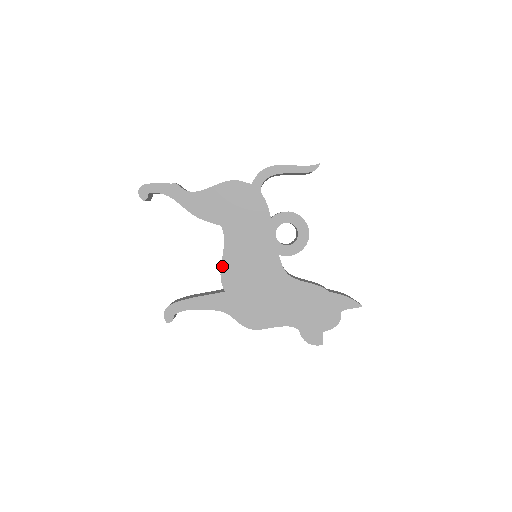
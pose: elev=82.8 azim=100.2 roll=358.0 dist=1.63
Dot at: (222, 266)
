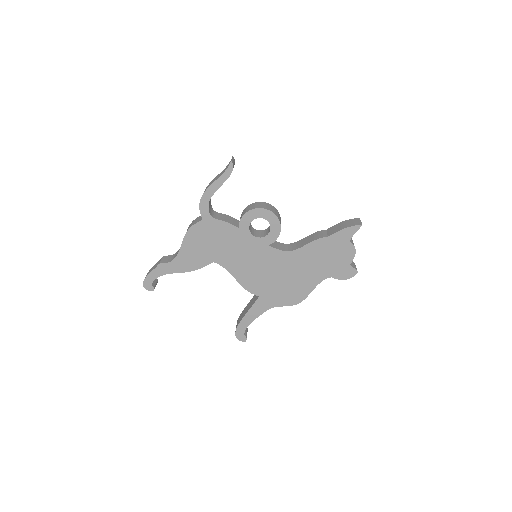
Dot at: (241, 284)
